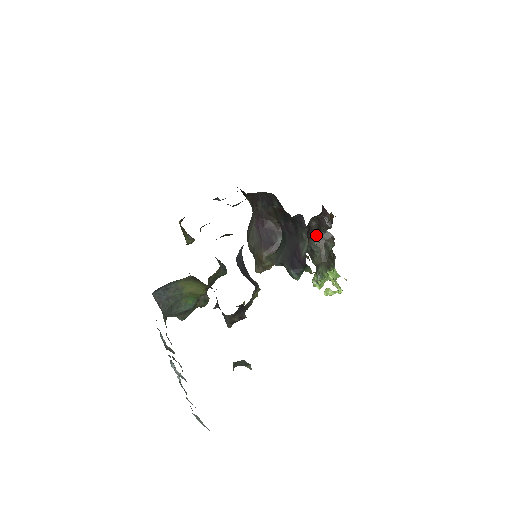
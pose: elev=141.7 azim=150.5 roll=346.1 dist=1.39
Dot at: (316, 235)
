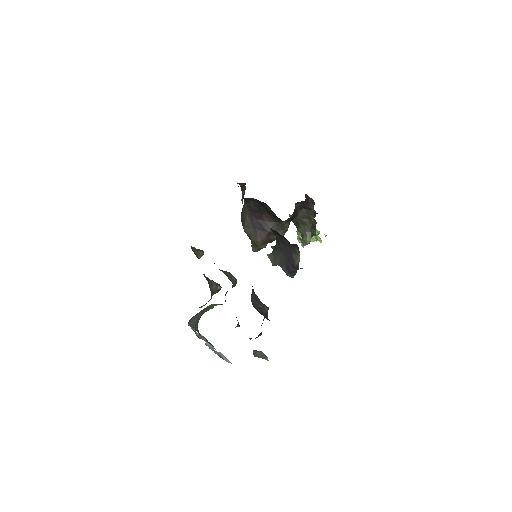
Dot at: (300, 212)
